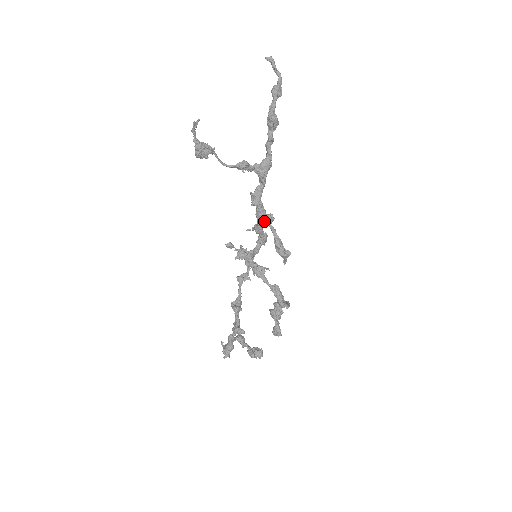
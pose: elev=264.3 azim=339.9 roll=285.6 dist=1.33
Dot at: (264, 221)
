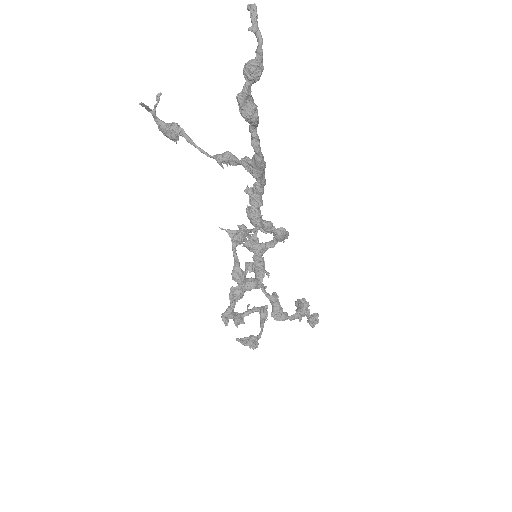
Dot at: (231, 239)
